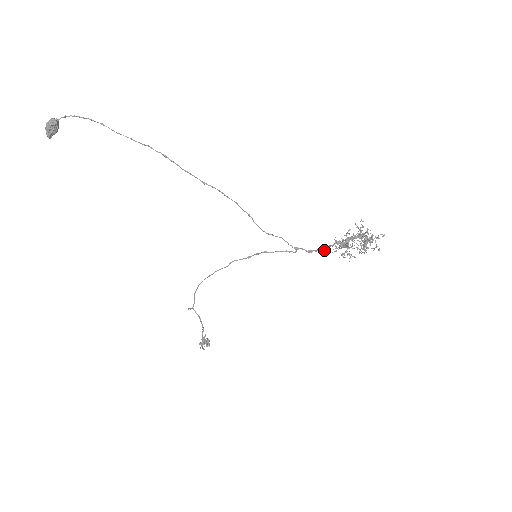
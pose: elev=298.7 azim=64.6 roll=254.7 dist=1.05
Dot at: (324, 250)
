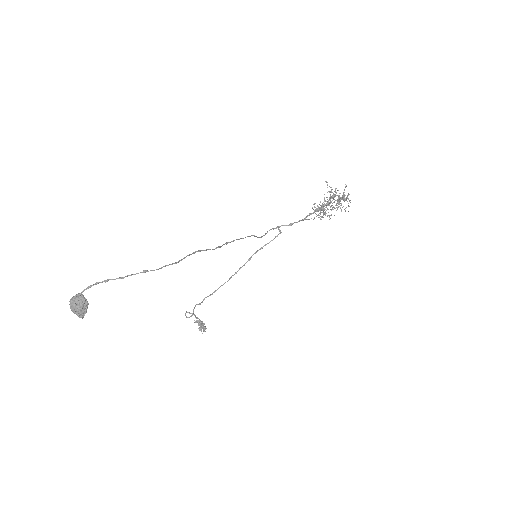
Dot at: occluded
